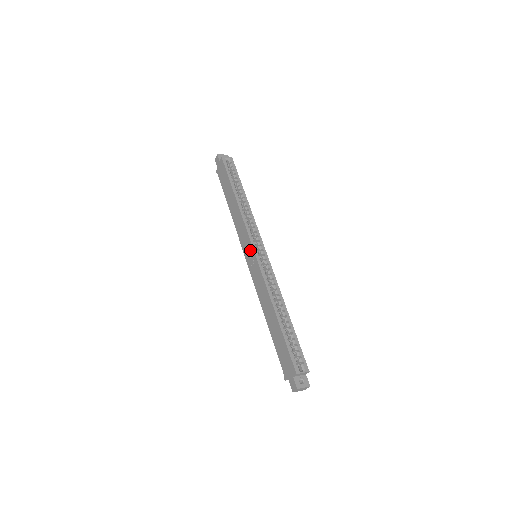
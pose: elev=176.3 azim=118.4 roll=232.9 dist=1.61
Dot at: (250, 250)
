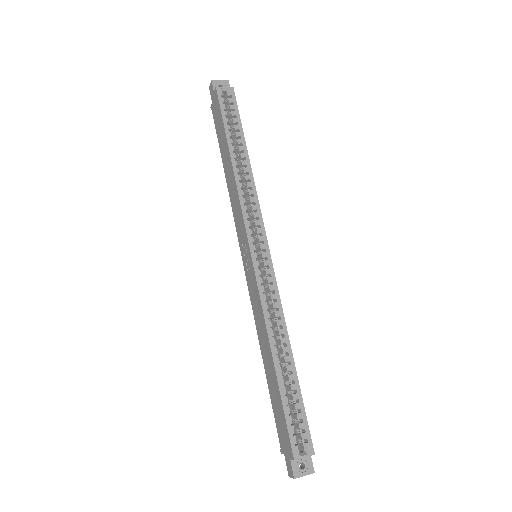
Dot at: (246, 249)
